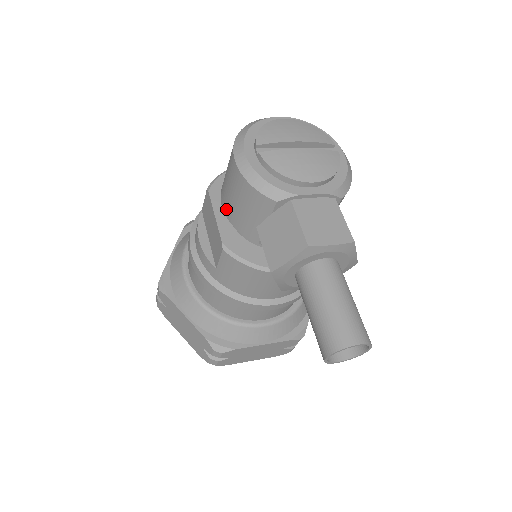
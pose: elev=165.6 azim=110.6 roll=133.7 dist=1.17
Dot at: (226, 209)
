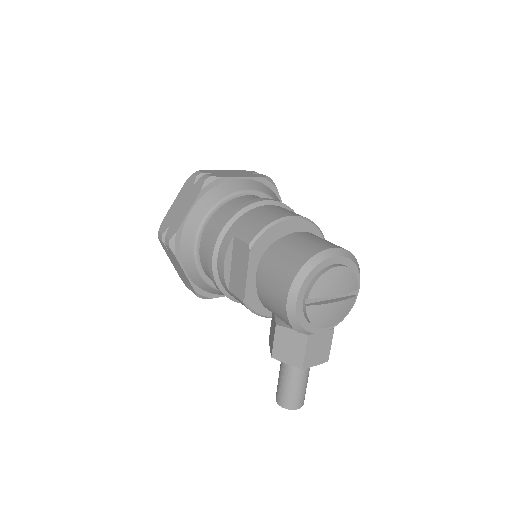
Dot at: (259, 288)
